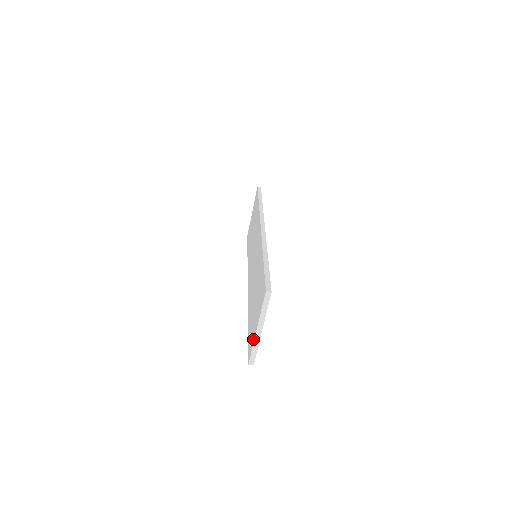
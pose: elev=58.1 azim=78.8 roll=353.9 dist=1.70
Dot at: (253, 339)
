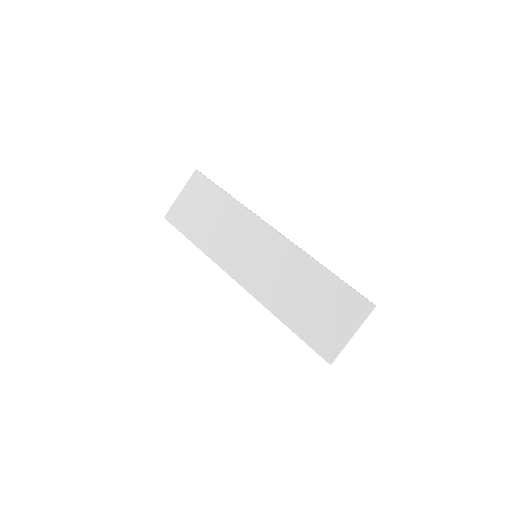
Dot at: (341, 343)
